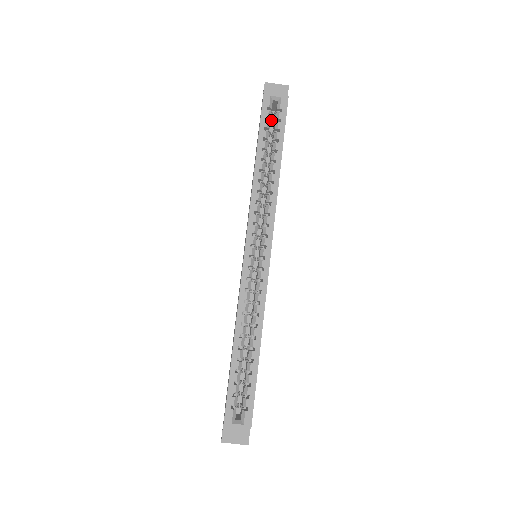
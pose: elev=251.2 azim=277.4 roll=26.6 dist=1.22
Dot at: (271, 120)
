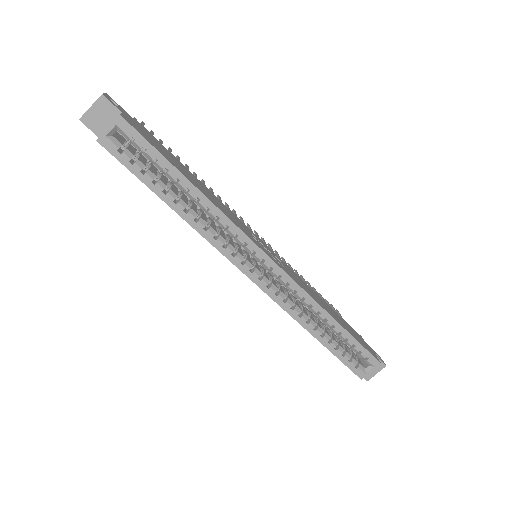
Dot at: occluded
